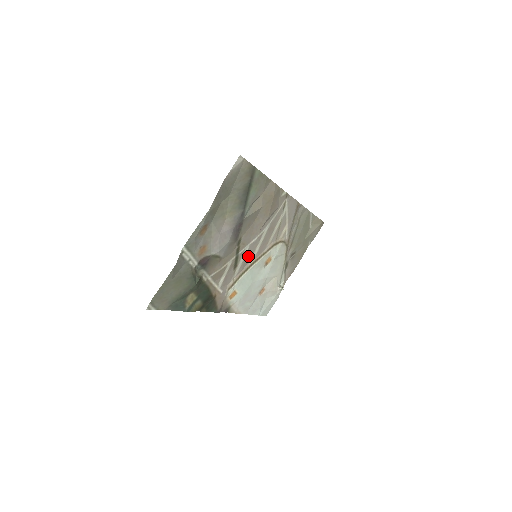
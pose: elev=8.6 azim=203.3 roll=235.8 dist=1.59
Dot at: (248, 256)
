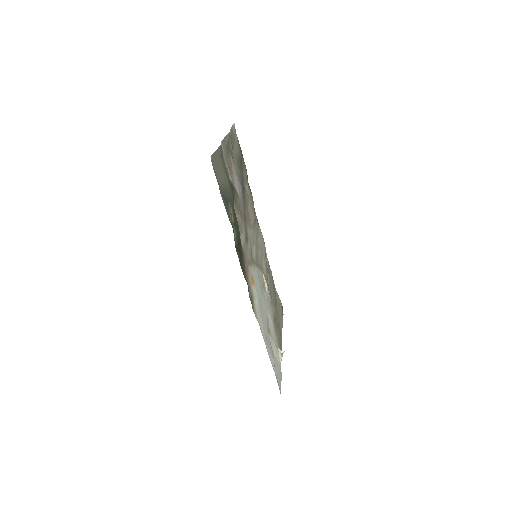
Dot at: (251, 248)
